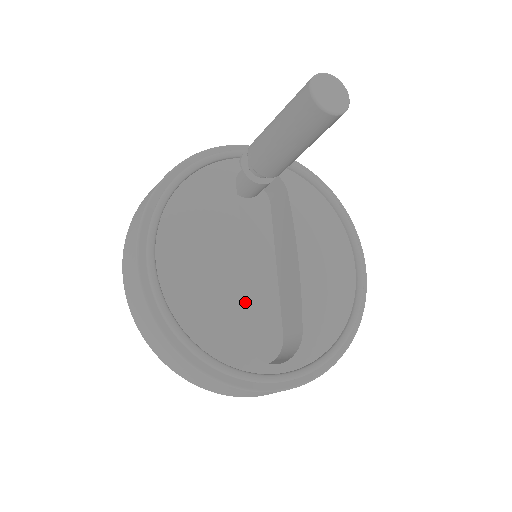
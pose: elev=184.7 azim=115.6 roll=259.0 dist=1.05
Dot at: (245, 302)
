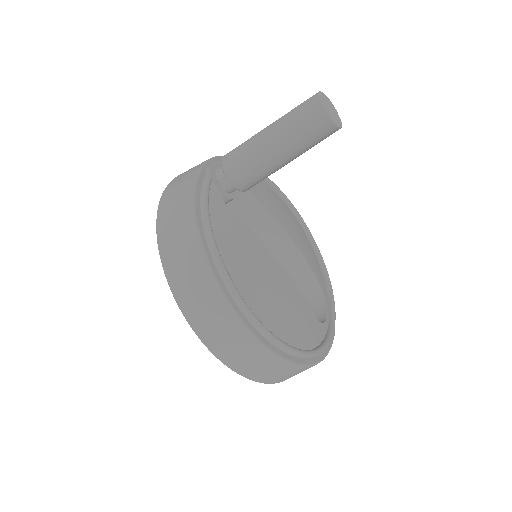
Dot at: (302, 296)
